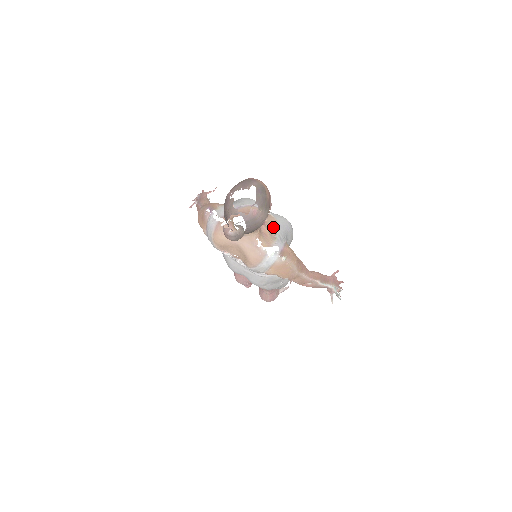
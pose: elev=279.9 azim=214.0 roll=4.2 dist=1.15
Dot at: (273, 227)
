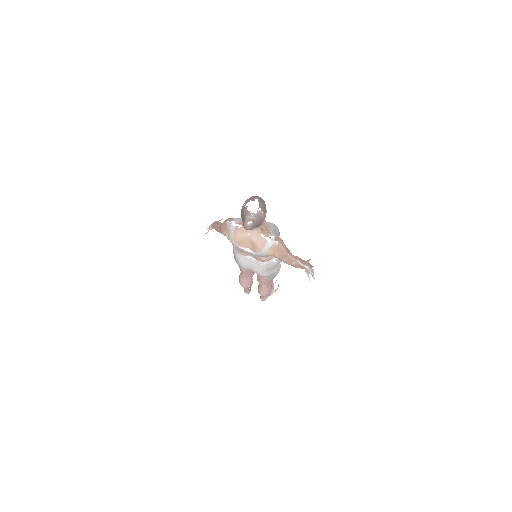
Dot at: (268, 227)
